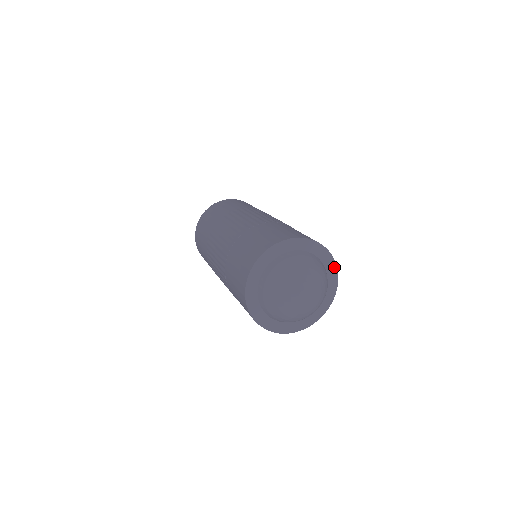
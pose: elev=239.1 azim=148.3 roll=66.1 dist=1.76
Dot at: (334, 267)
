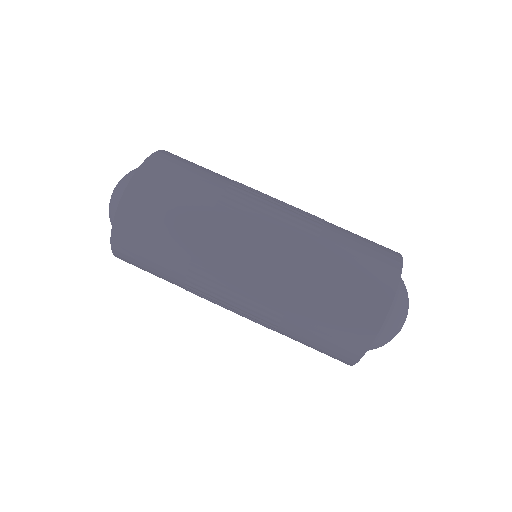
Dot at: occluded
